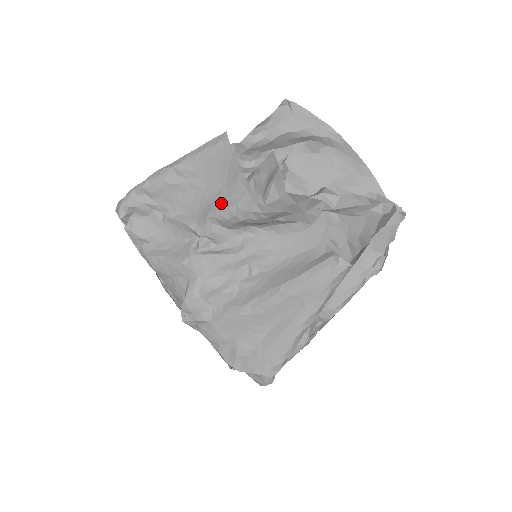
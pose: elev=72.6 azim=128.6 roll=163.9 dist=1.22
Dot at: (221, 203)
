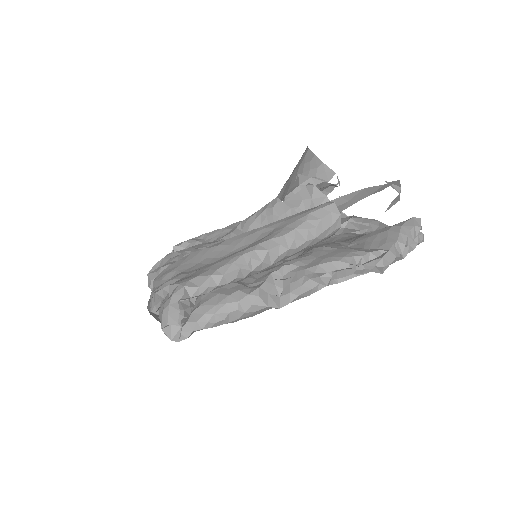
Dot at: occluded
